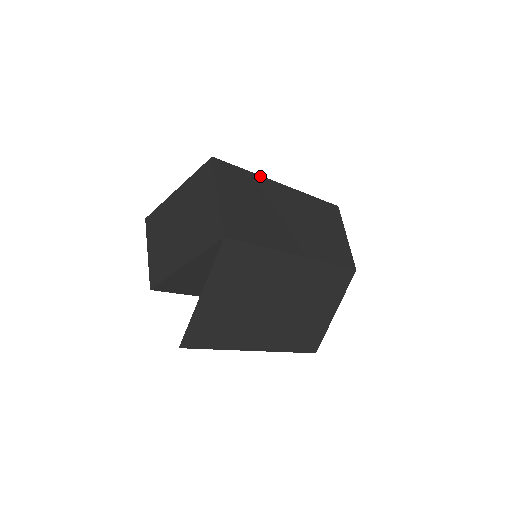
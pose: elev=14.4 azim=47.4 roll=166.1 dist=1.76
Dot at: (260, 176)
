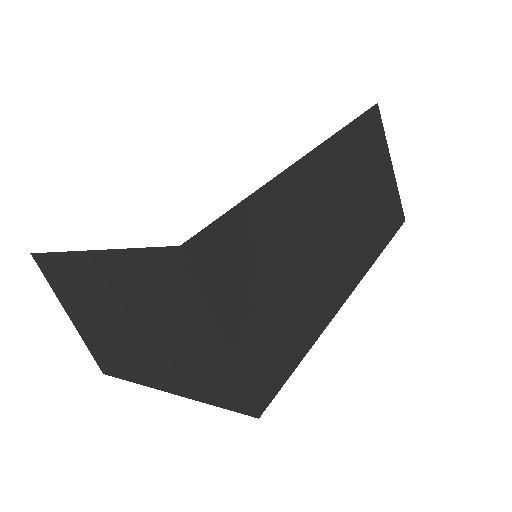
Dot at: (271, 182)
